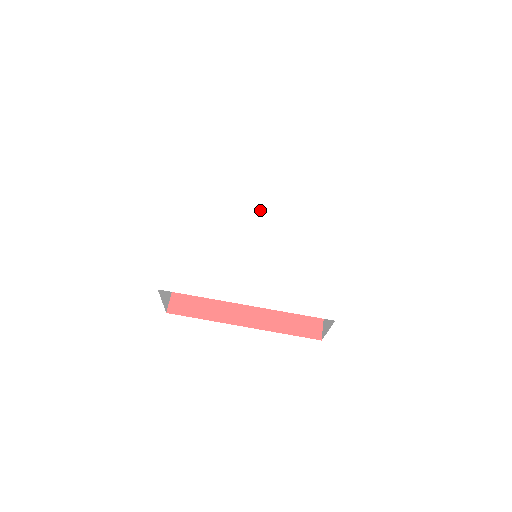
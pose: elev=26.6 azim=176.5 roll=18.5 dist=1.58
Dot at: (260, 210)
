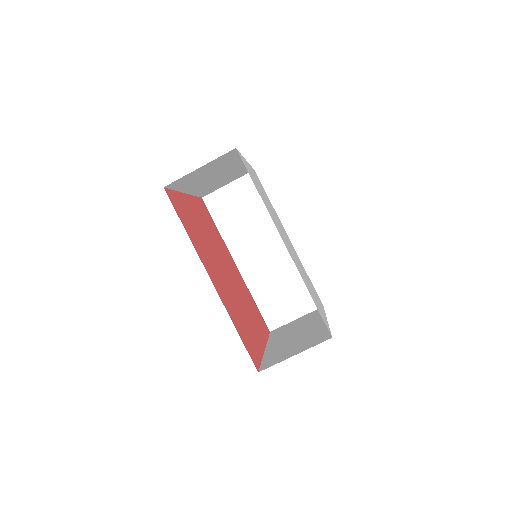
Dot at: occluded
